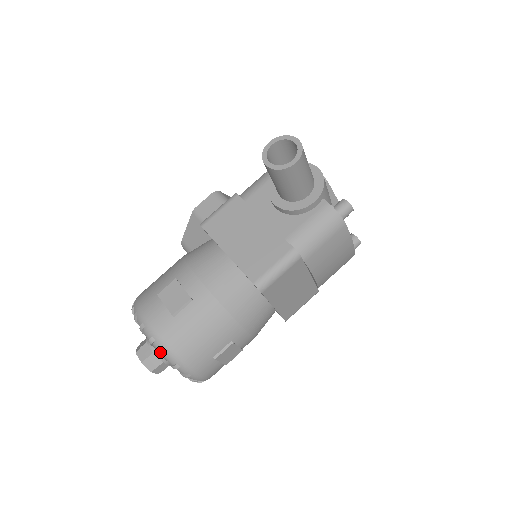
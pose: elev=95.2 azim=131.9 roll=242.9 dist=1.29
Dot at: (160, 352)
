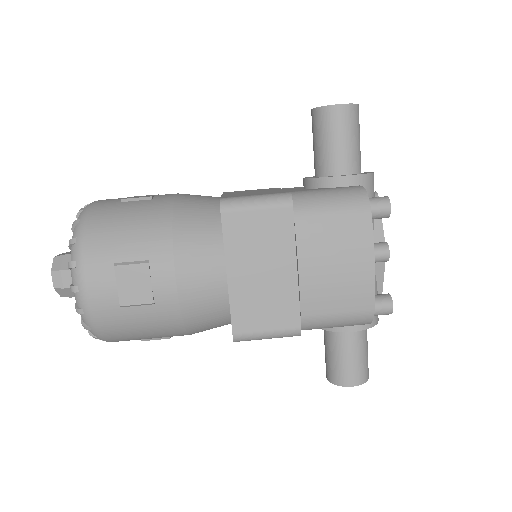
Dot at: (76, 223)
